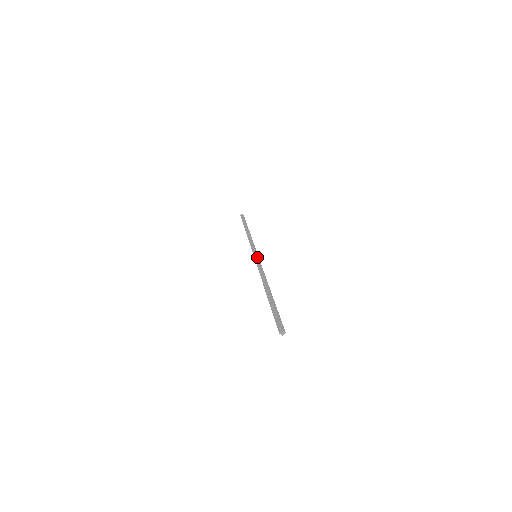
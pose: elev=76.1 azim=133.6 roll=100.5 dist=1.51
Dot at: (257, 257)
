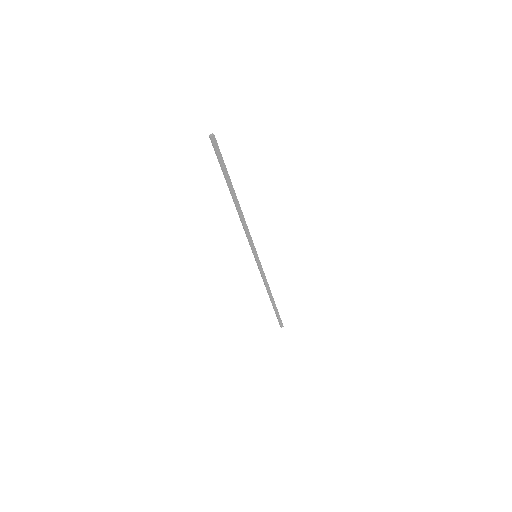
Dot at: (254, 248)
